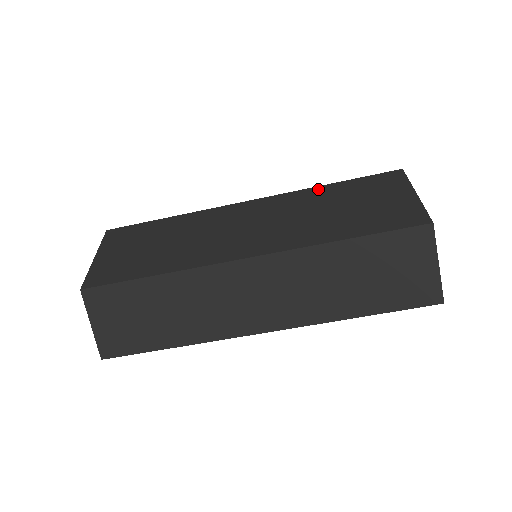
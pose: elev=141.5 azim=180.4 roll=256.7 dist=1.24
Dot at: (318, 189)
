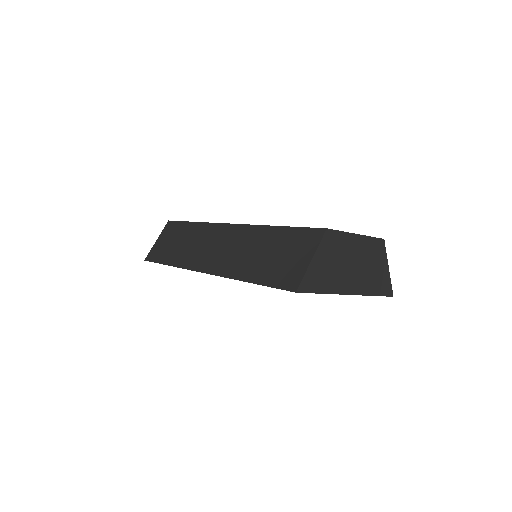
Dot at: occluded
